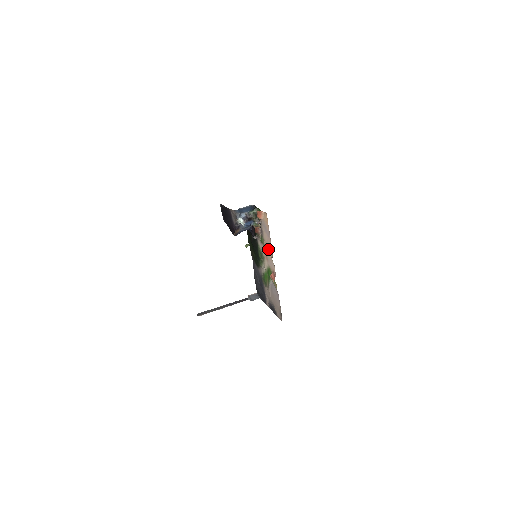
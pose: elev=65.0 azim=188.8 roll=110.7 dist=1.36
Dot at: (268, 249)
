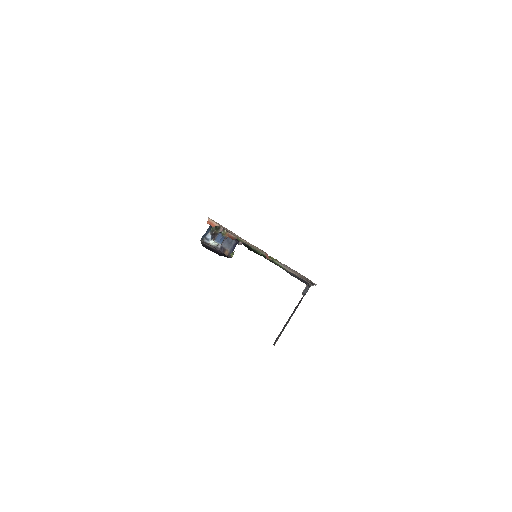
Dot at: occluded
